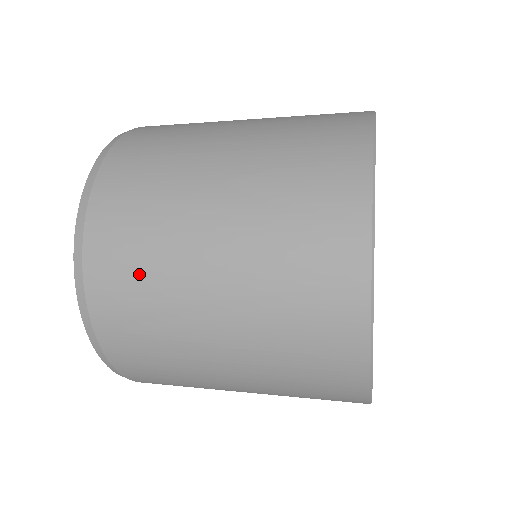
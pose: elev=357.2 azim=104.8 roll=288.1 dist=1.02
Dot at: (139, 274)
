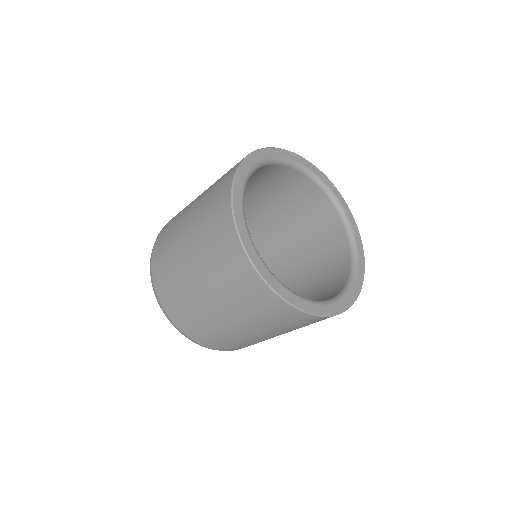
Dot at: (166, 254)
